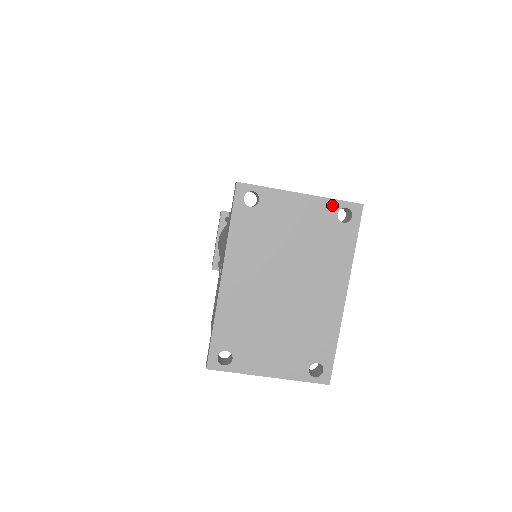
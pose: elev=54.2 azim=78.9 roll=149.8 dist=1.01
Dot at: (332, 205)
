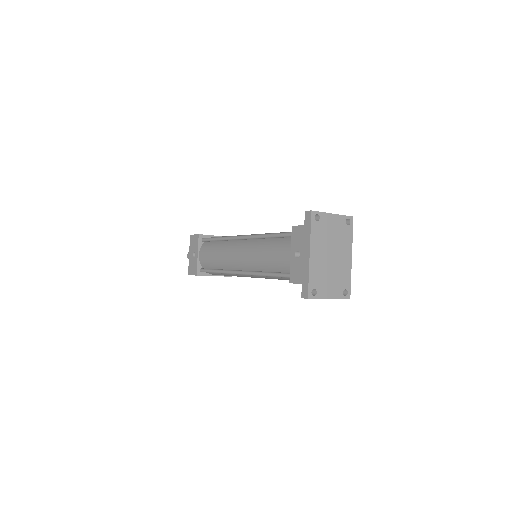
Dot at: (344, 218)
